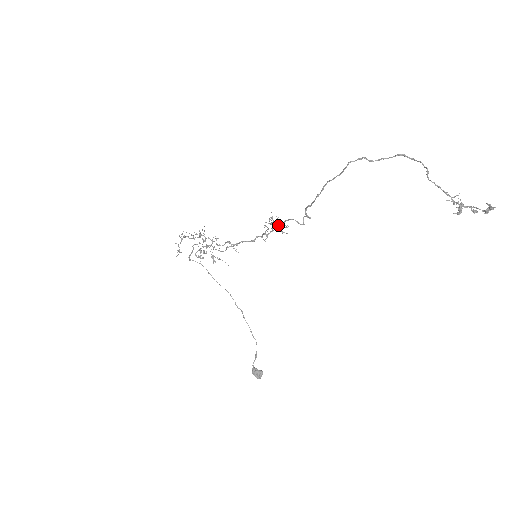
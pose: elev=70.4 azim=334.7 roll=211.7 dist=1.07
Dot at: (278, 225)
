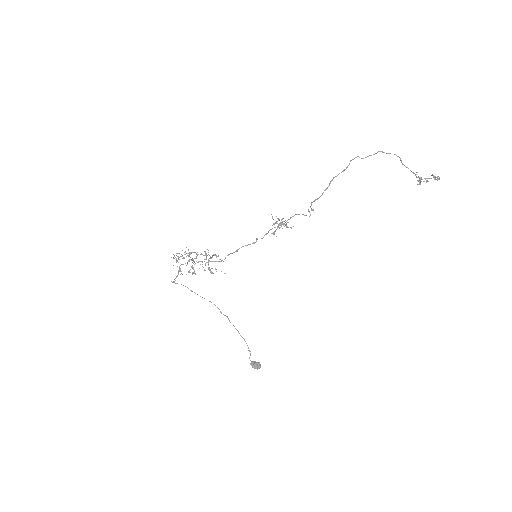
Dot at: occluded
